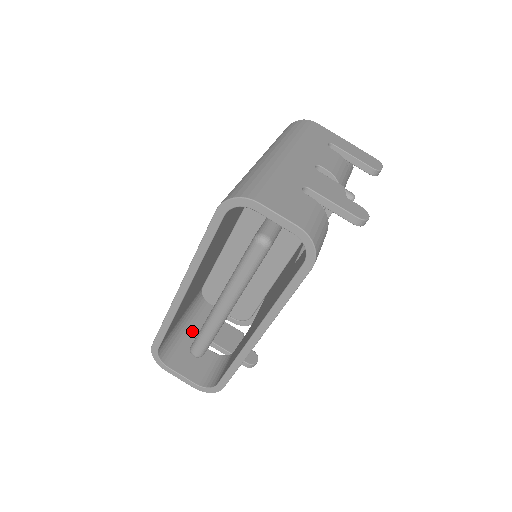
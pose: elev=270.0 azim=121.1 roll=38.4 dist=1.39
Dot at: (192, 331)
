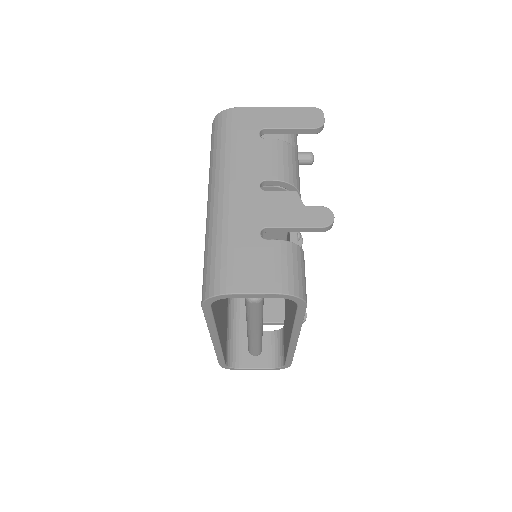
Dot at: (242, 324)
